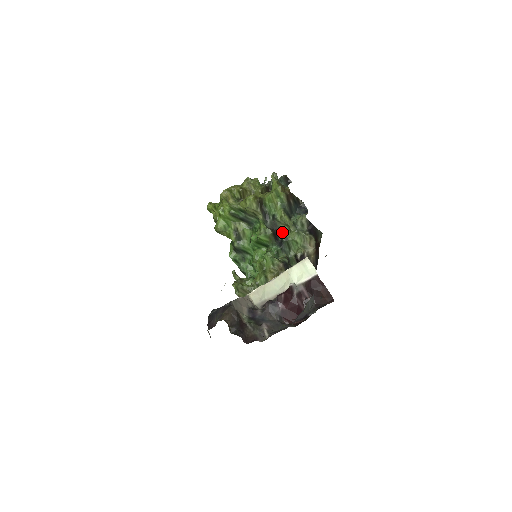
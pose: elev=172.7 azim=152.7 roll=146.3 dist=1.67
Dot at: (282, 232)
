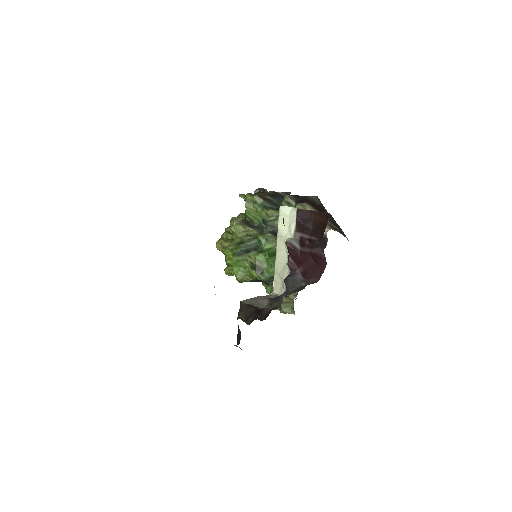
Dot at: occluded
